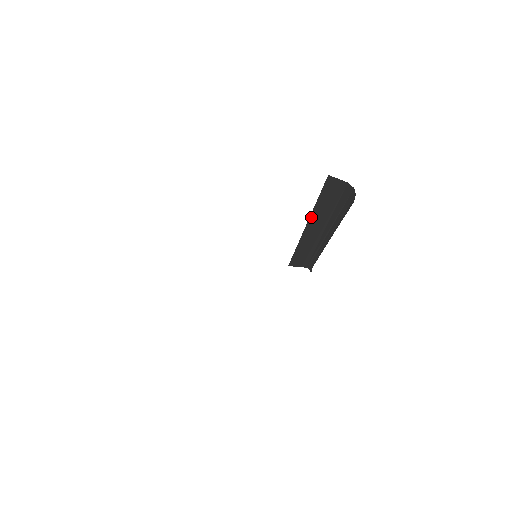
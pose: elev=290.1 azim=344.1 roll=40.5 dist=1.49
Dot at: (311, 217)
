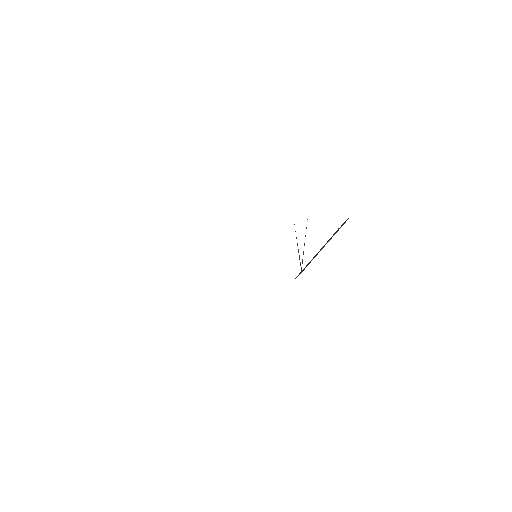
Dot at: (321, 248)
